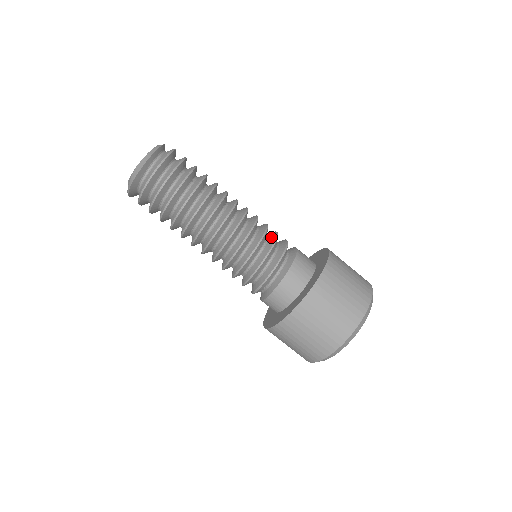
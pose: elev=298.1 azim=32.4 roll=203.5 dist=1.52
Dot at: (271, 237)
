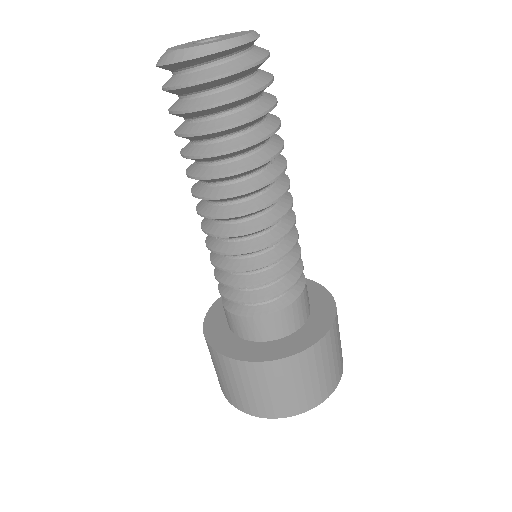
Dot at: (280, 266)
